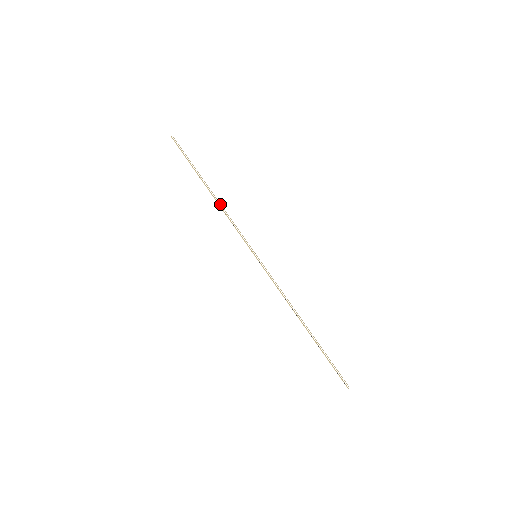
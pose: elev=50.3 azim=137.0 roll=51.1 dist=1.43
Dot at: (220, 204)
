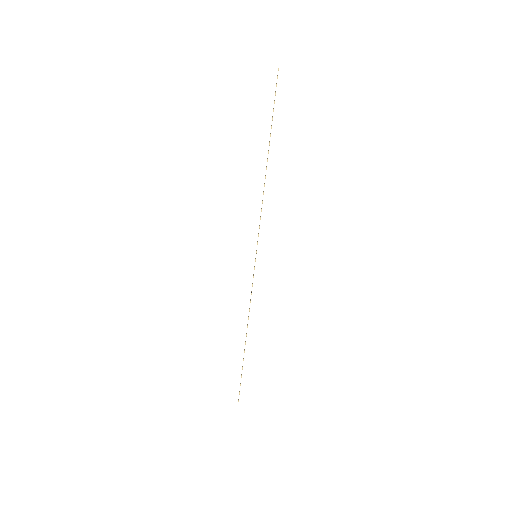
Dot at: occluded
